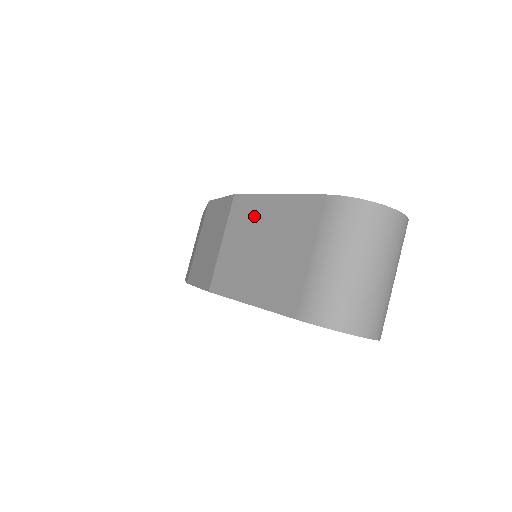
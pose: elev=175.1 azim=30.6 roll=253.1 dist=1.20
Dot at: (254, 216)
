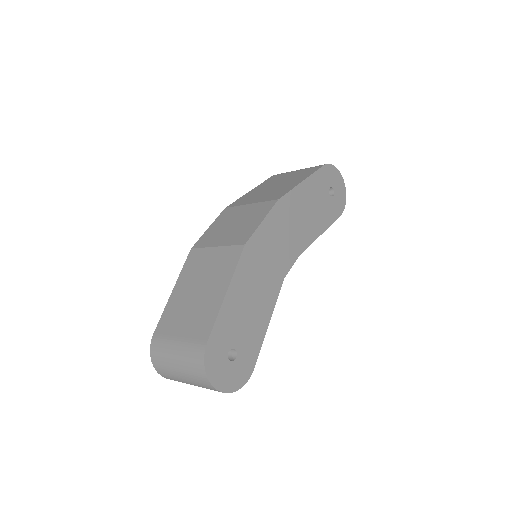
Dot at: (221, 274)
